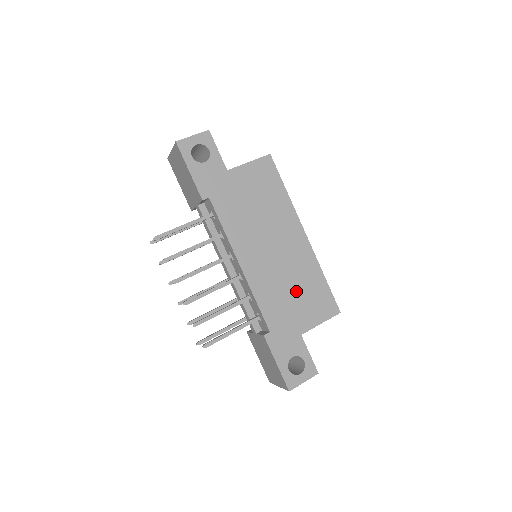
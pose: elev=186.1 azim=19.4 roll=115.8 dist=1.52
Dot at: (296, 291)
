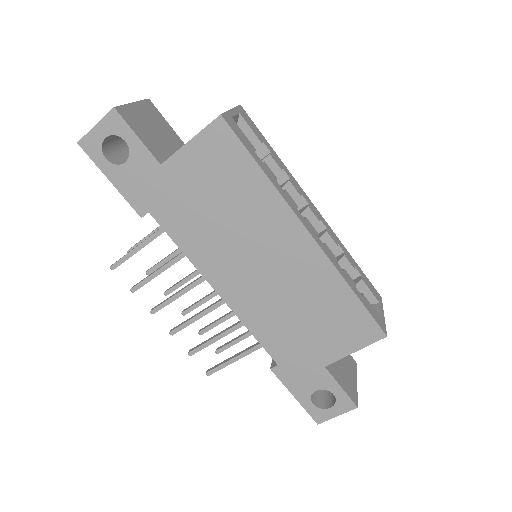
Dot at: (307, 315)
